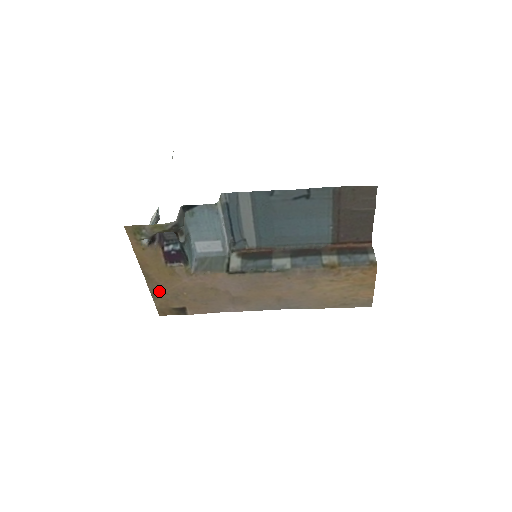
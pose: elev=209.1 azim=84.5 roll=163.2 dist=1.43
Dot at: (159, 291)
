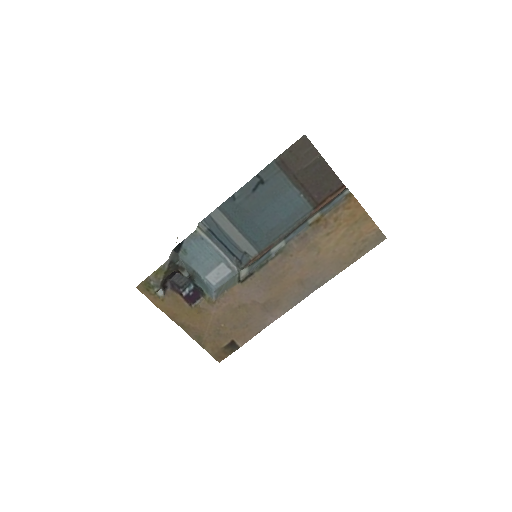
Dot at: (201, 336)
